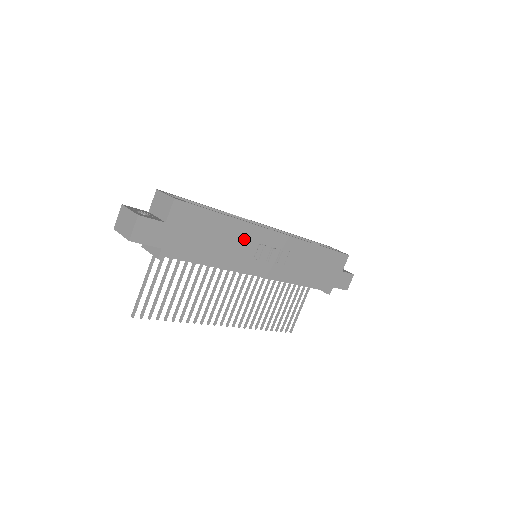
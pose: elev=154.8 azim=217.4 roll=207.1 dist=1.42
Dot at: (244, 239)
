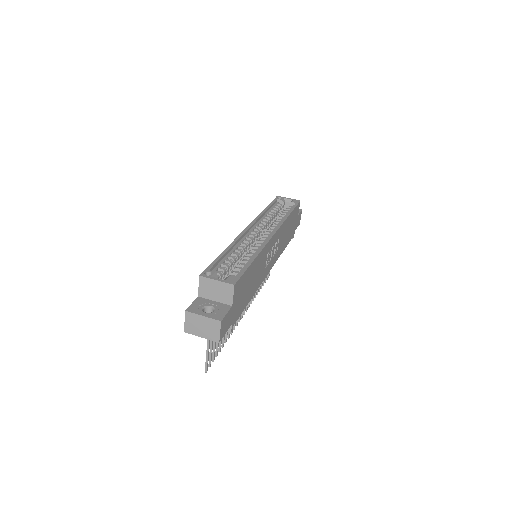
Dot at: (262, 261)
